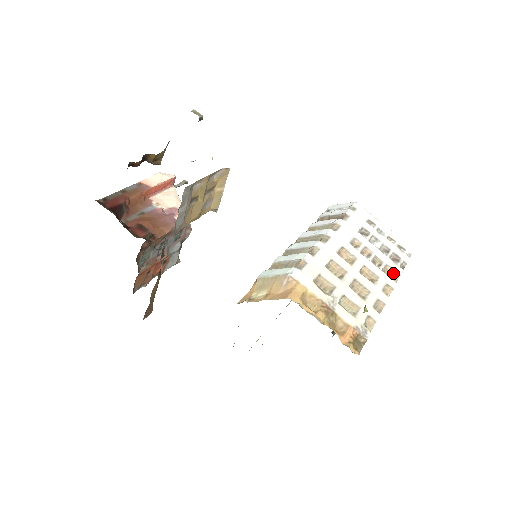
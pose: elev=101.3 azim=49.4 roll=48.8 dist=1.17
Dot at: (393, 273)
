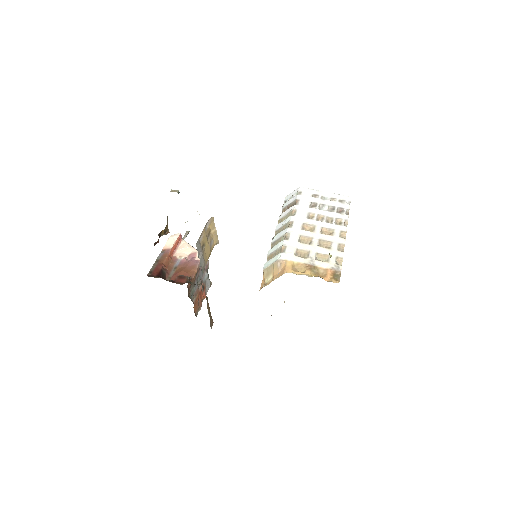
Dot at: (343, 221)
